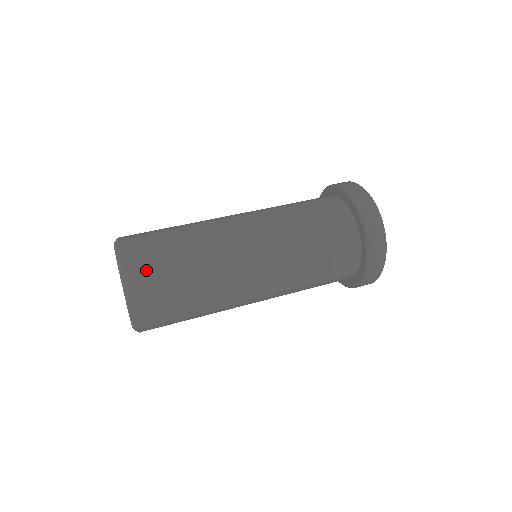
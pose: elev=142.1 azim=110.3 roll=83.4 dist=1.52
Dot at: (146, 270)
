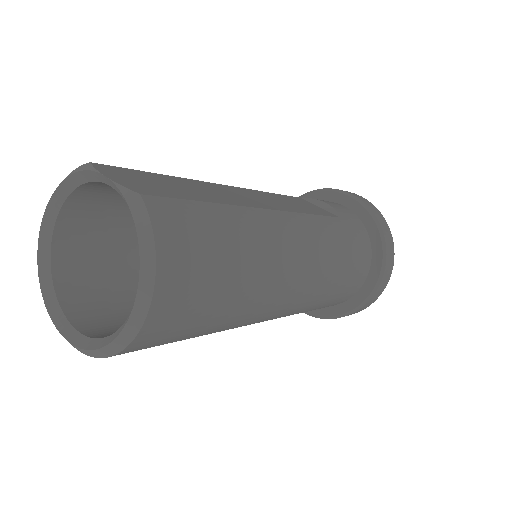
Dot at: occluded
